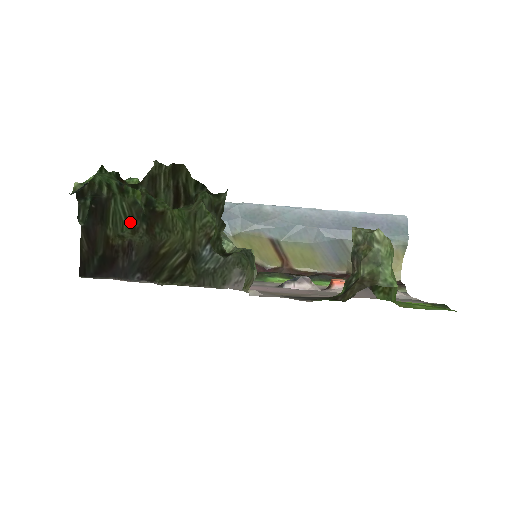
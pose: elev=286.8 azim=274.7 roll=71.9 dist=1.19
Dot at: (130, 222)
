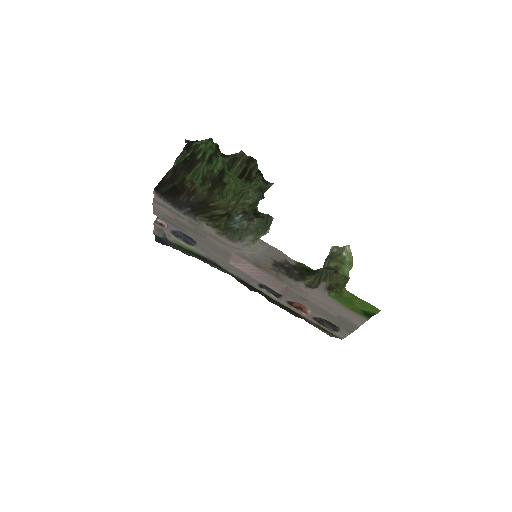
Dot at: (204, 178)
